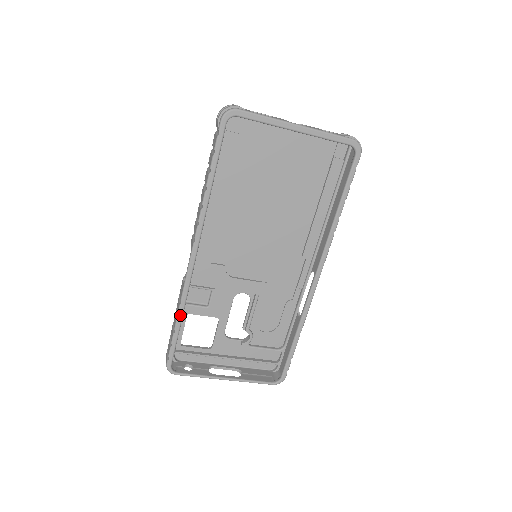
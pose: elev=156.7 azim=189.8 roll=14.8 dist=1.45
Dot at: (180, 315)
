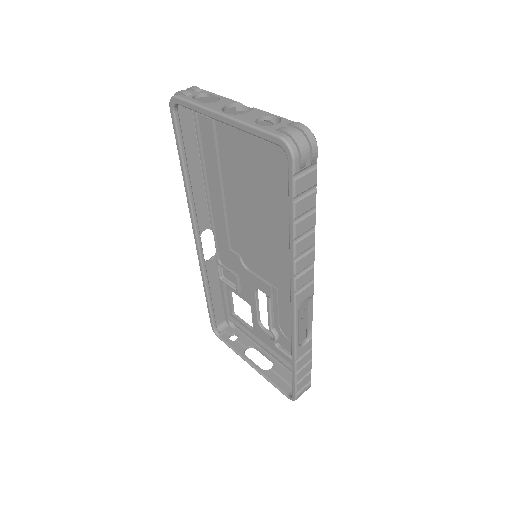
Dot at: (205, 288)
